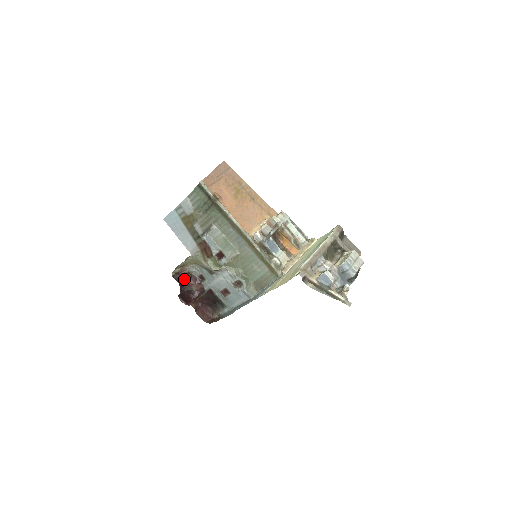
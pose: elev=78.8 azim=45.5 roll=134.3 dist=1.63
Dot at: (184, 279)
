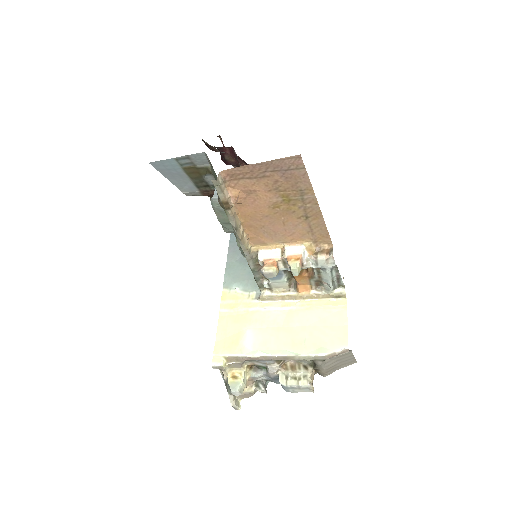
Dot at: occluded
